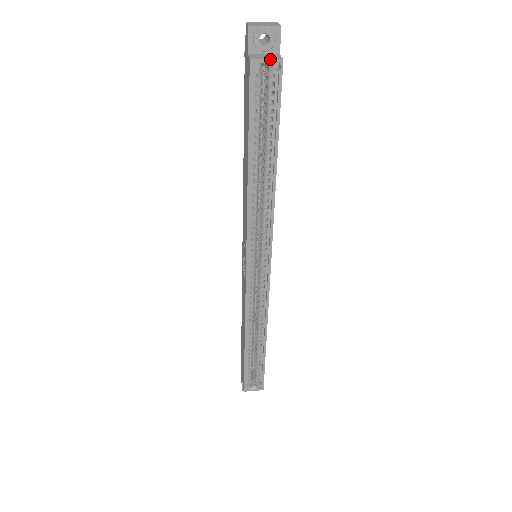
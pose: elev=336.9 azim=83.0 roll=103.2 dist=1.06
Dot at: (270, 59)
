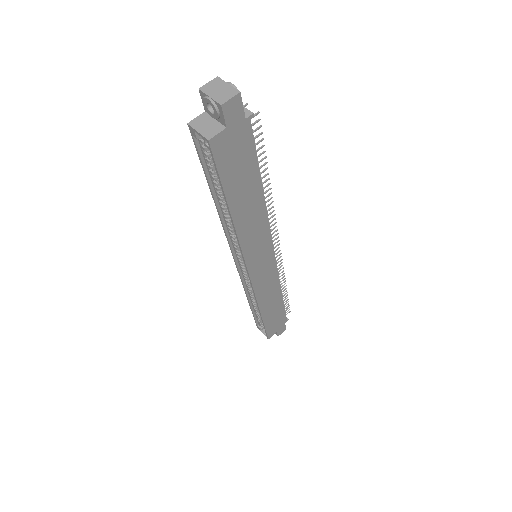
Dot at: (200, 133)
